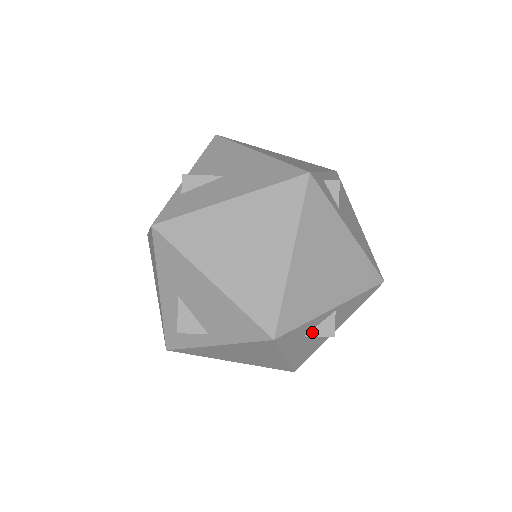
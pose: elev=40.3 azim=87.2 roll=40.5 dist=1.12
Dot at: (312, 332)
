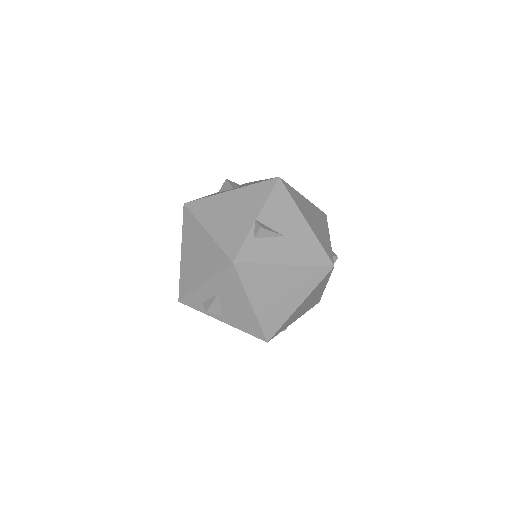
Dot at: occluded
